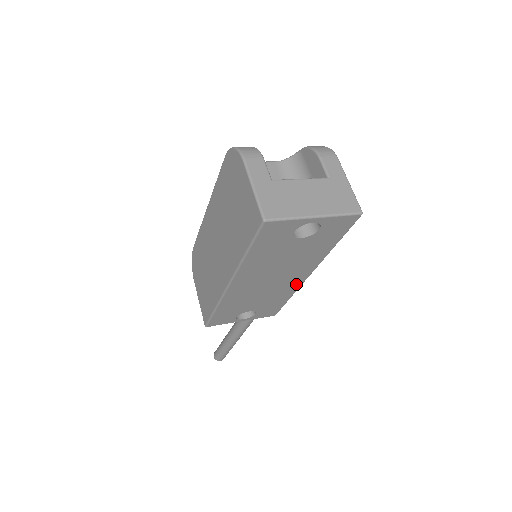
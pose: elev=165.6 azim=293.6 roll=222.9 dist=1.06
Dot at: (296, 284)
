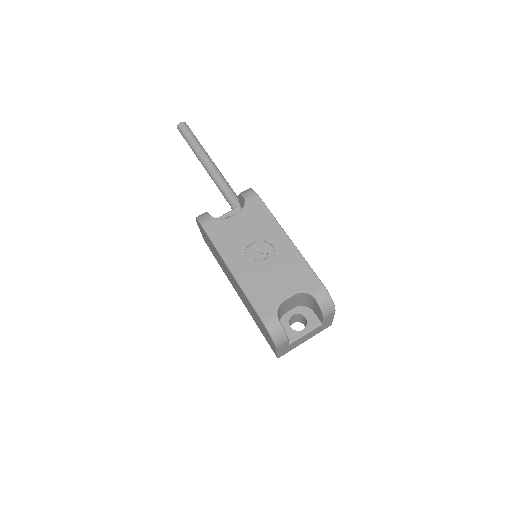
Dot at: occluded
